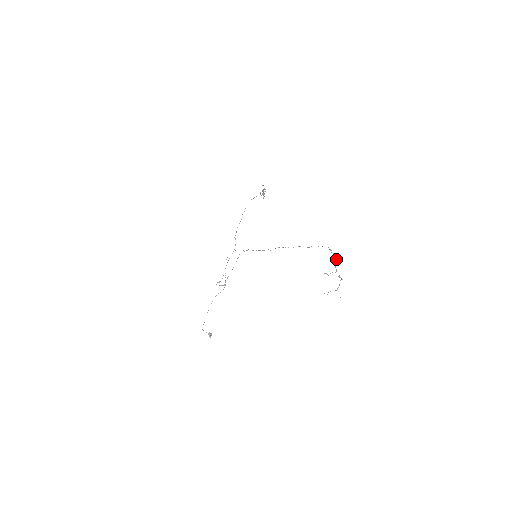
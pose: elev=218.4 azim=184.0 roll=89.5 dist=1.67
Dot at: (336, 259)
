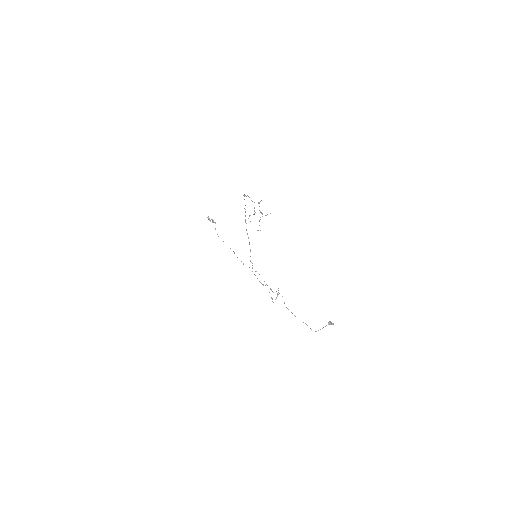
Dot at: occluded
